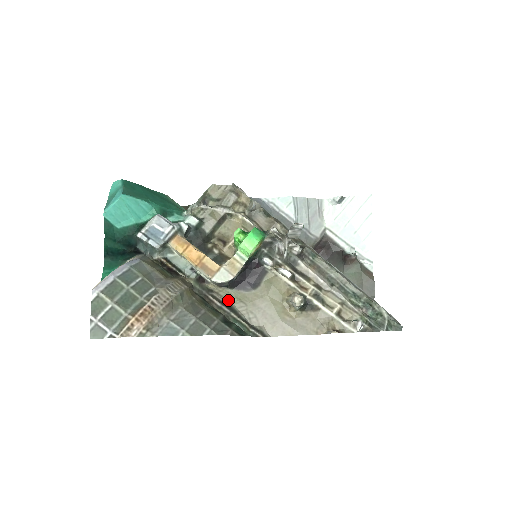
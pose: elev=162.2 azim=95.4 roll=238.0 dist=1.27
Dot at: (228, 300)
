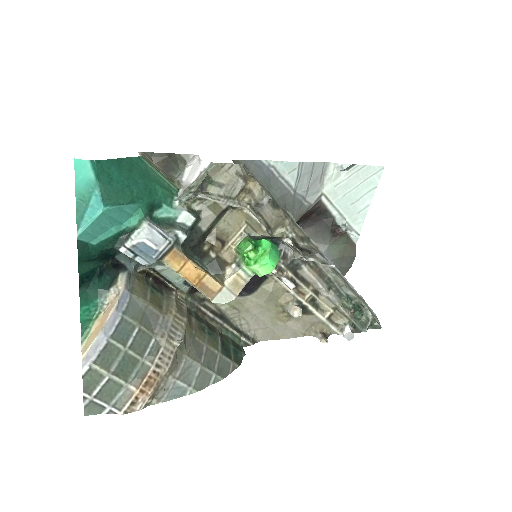
Dot at: (220, 307)
